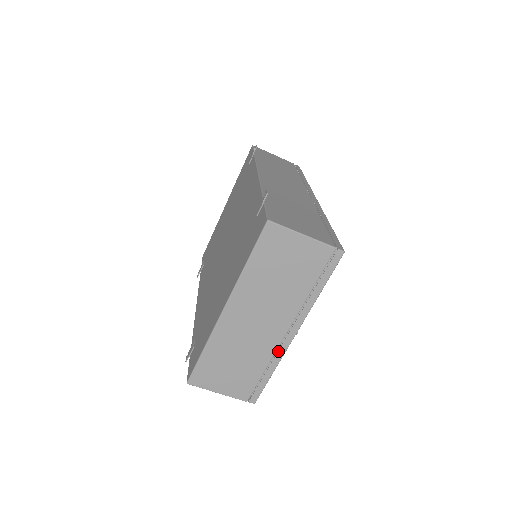
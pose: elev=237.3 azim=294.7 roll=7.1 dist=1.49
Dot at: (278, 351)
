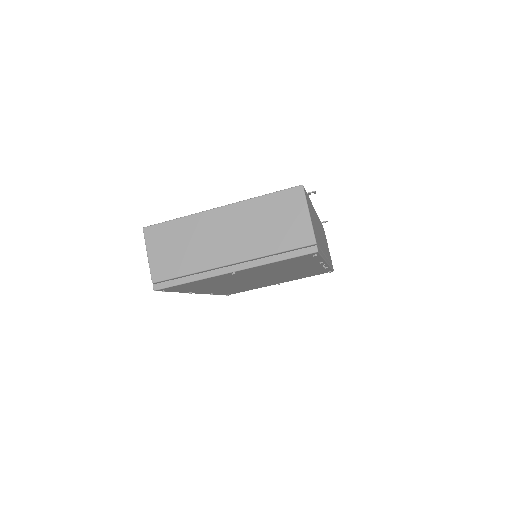
Dot at: (211, 270)
